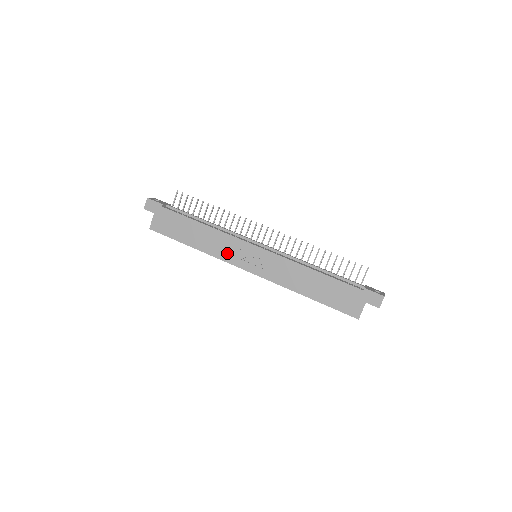
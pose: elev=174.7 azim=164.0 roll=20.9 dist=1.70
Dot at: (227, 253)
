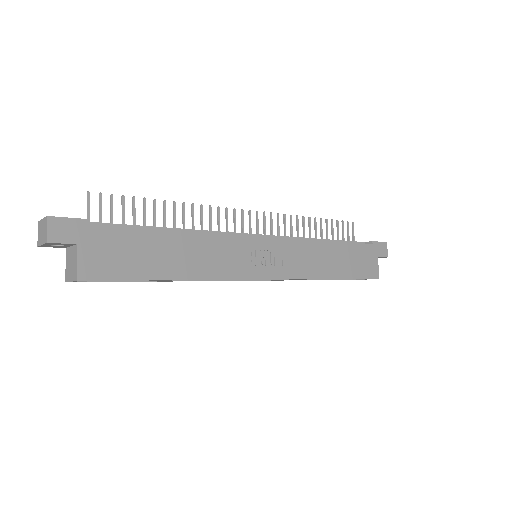
Dot at: (232, 265)
